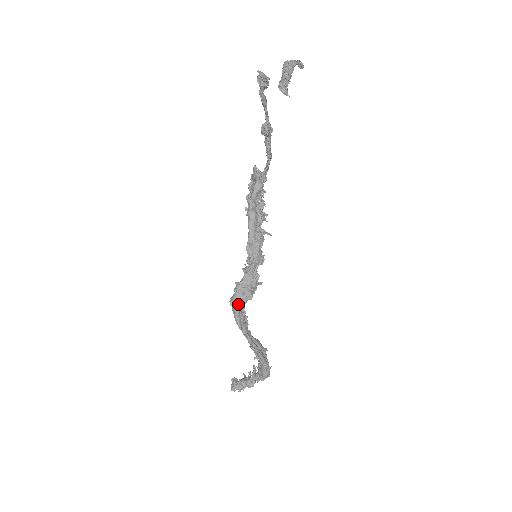
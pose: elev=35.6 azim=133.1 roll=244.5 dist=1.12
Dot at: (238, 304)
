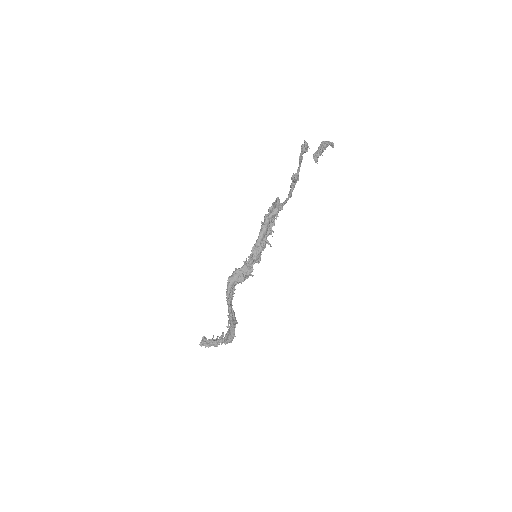
Dot at: (233, 282)
